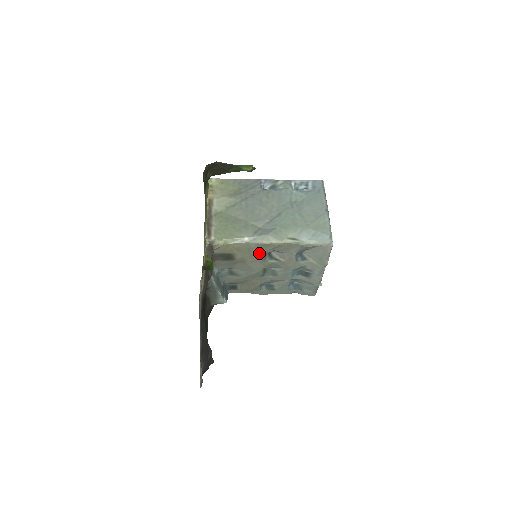
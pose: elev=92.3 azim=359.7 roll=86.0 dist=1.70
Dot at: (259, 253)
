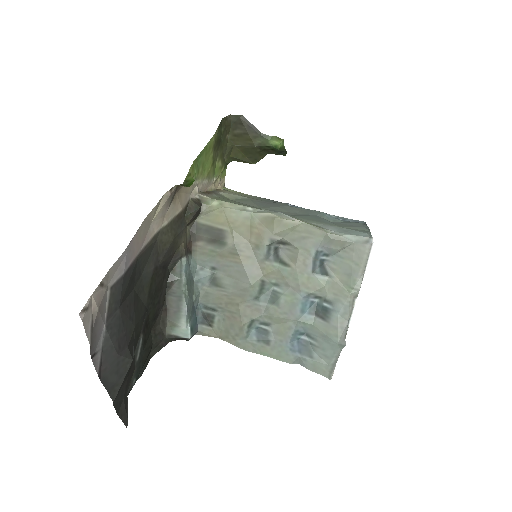
Dot at: (262, 239)
